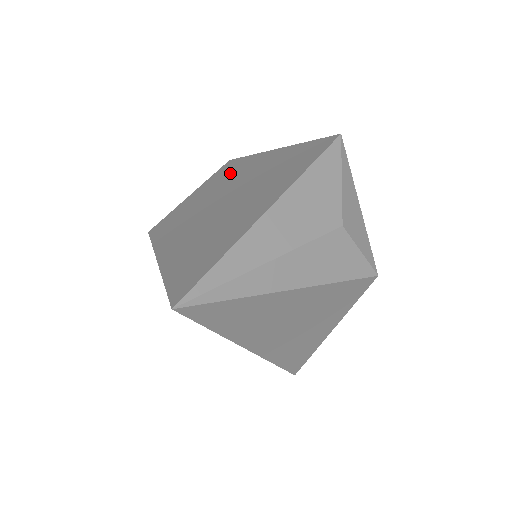
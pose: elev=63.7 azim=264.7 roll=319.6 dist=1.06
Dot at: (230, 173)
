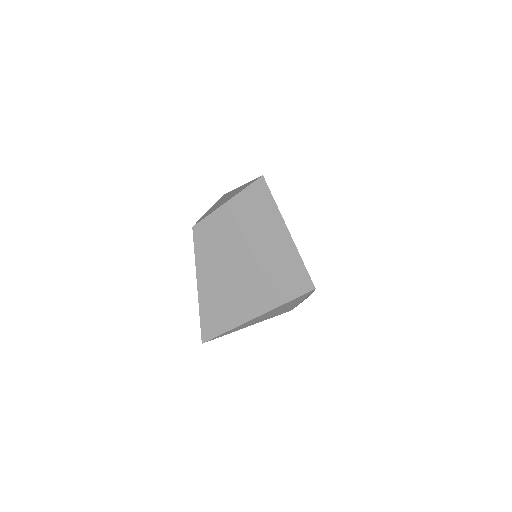
Dot at: (254, 217)
